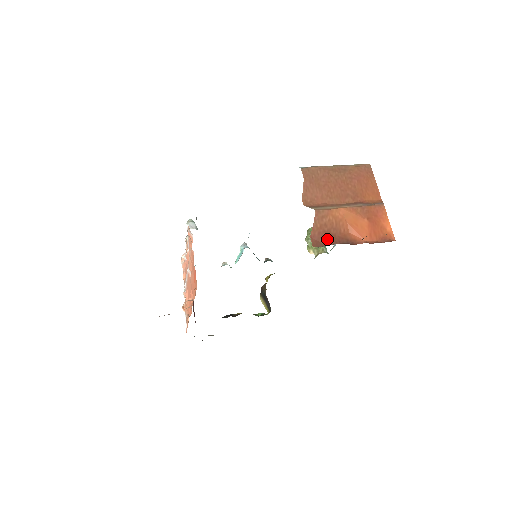
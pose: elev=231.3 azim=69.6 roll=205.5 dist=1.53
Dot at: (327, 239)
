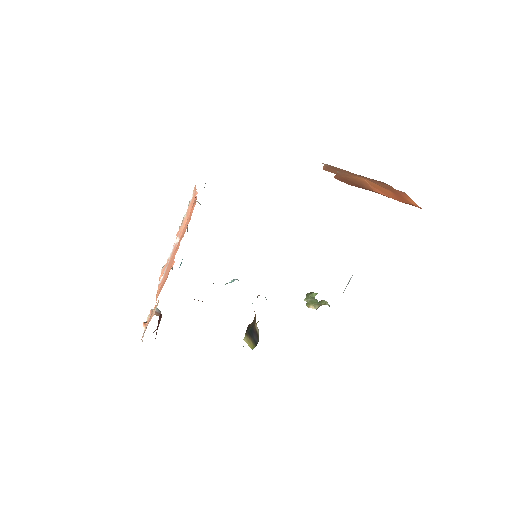
Dot at: (351, 184)
